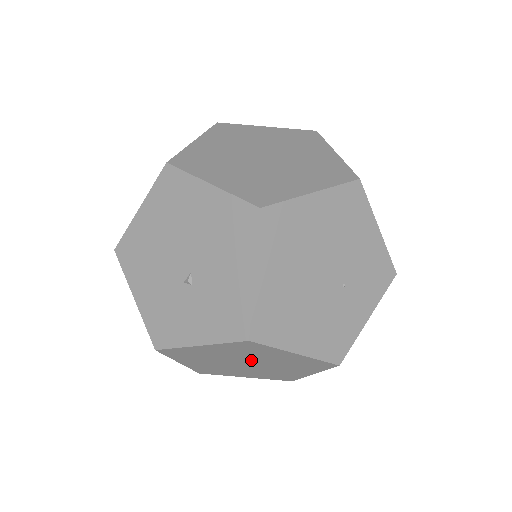
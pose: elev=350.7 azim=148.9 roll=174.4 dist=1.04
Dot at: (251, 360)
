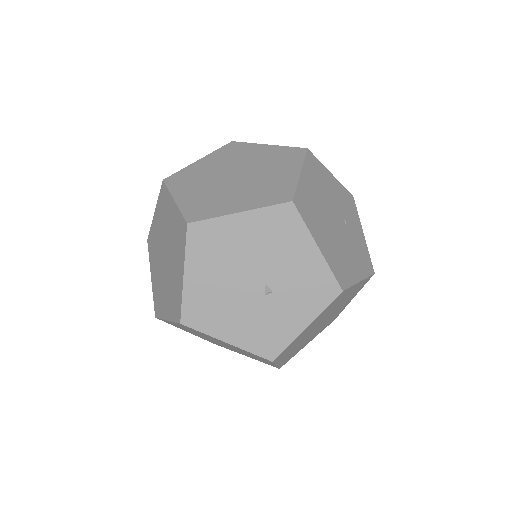
Dot at: (327, 316)
